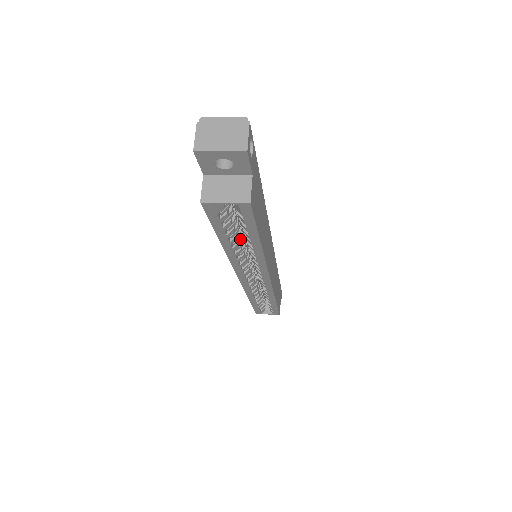
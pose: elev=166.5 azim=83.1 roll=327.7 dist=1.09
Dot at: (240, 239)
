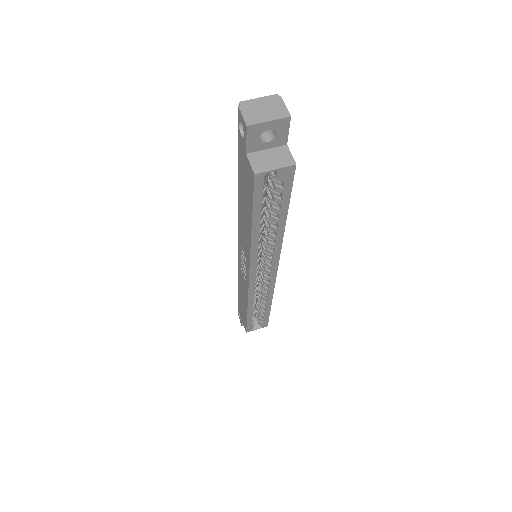
Dot at: occluded
